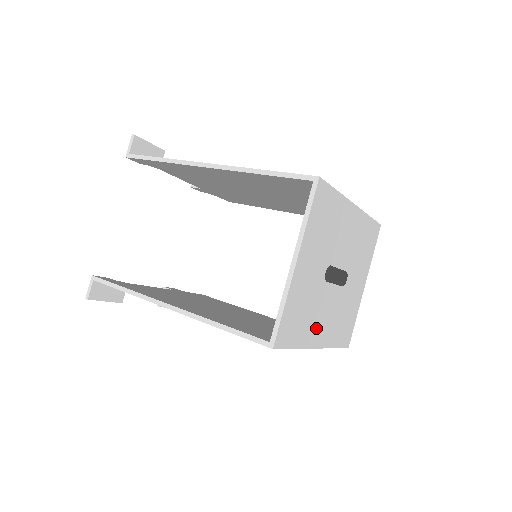
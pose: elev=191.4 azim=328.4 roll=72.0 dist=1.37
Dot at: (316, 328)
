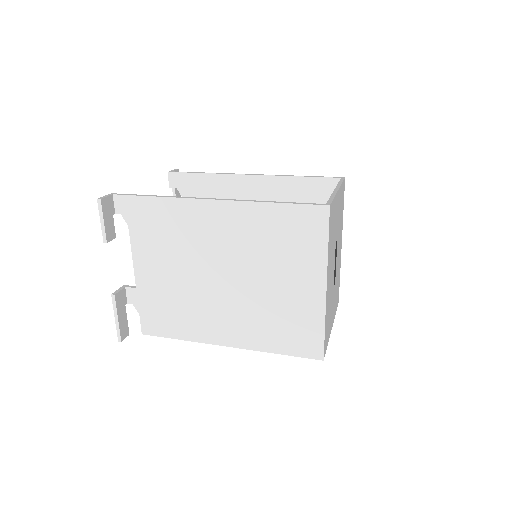
Dot at: (329, 268)
